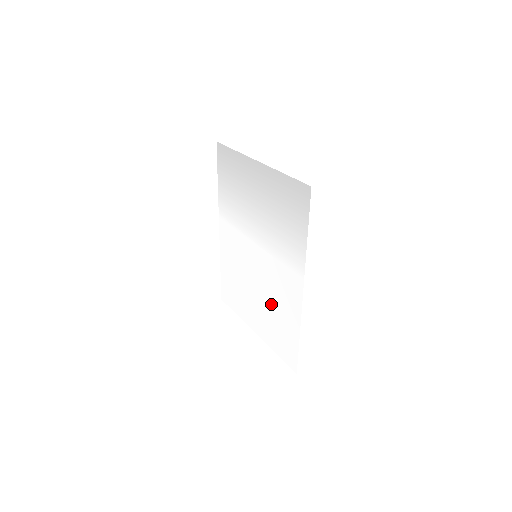
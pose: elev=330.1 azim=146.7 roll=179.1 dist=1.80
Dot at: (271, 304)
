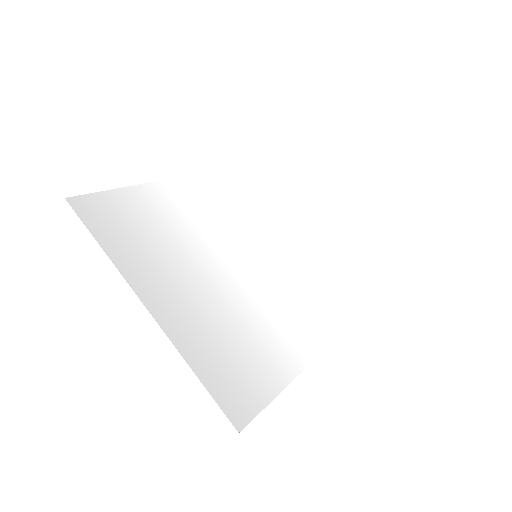
Dot at: (312, 271)
